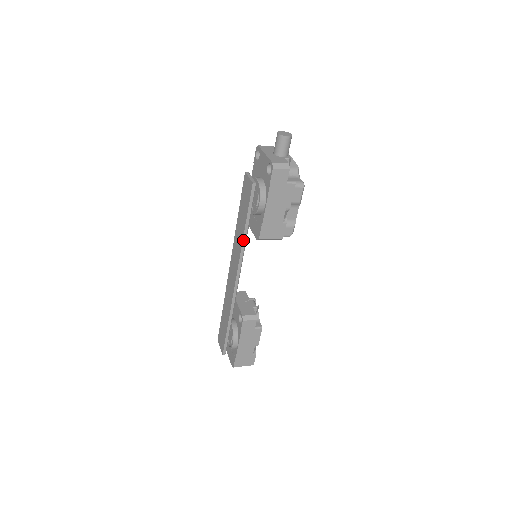
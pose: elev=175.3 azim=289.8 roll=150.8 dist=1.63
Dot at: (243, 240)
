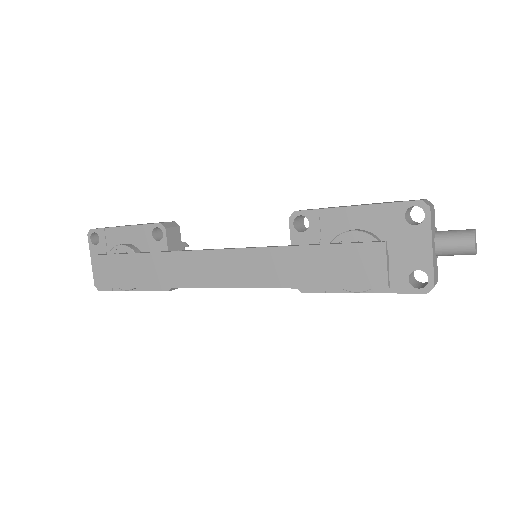
Dot at: occluded
